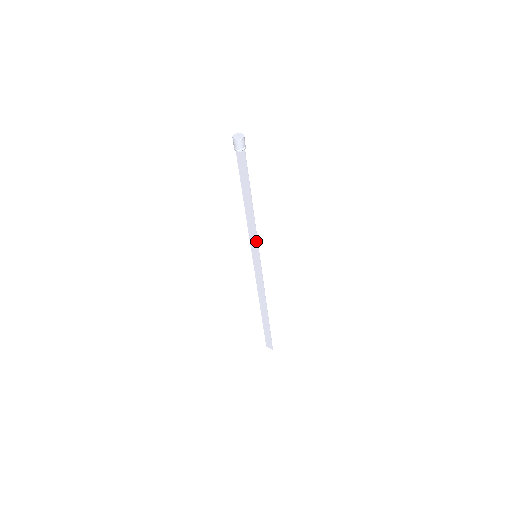
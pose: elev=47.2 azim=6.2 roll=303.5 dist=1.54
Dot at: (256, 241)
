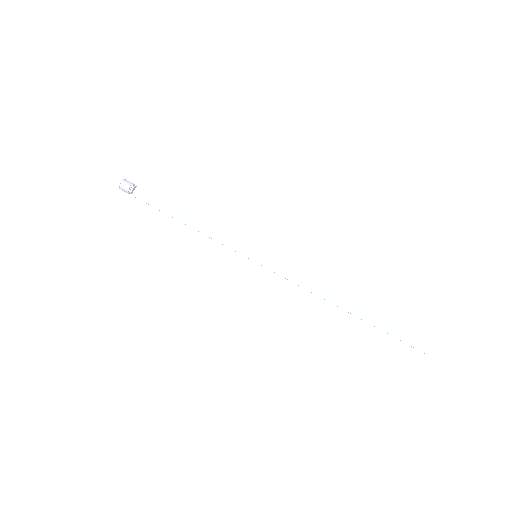
Dot at: (235, 241)
